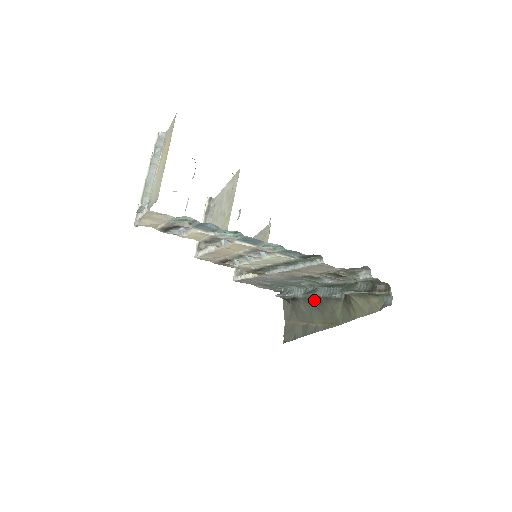
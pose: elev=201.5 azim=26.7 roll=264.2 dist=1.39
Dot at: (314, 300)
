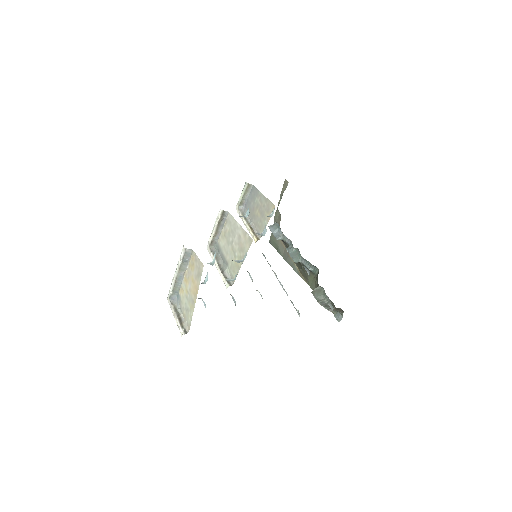
Dot at: occluded
